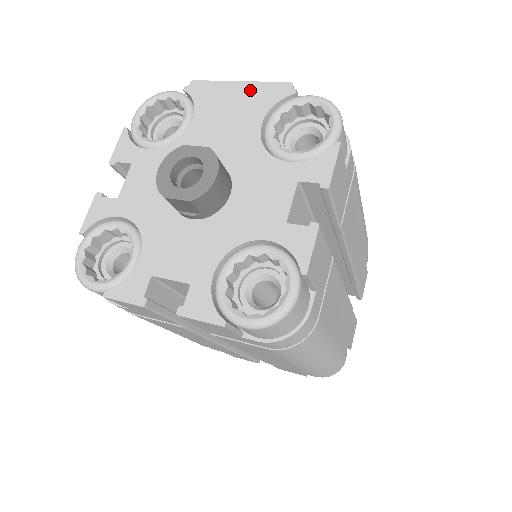
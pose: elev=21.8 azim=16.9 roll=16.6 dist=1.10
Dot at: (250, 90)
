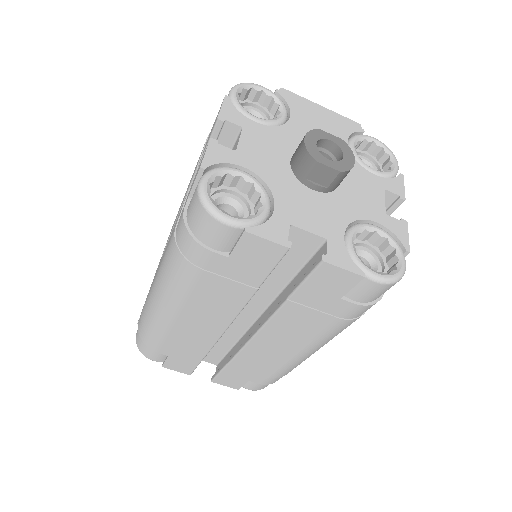
Dot at: (332, 115)
